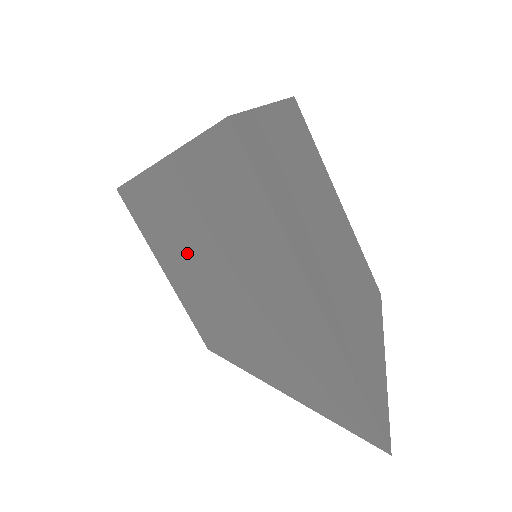
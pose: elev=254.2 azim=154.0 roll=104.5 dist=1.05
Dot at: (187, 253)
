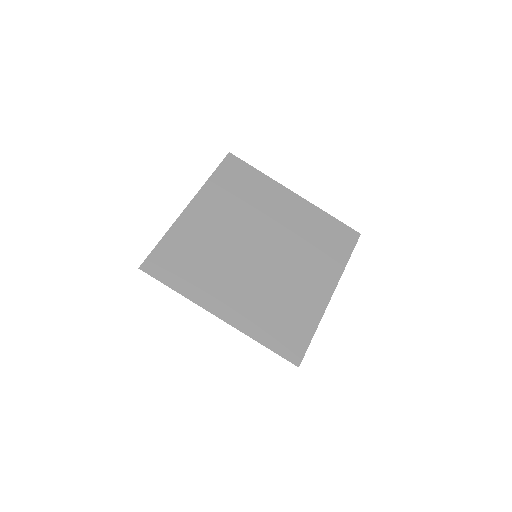
Dot at: occluded
